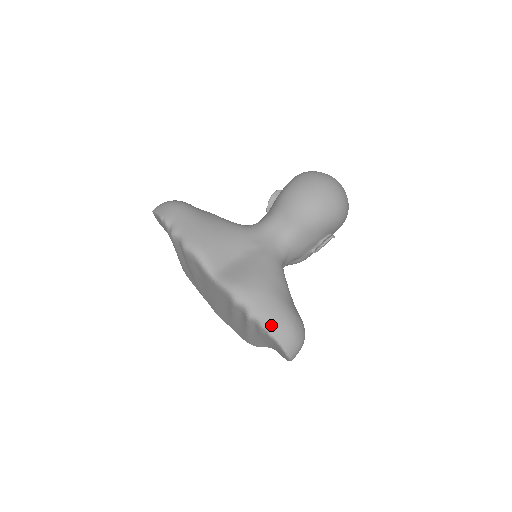
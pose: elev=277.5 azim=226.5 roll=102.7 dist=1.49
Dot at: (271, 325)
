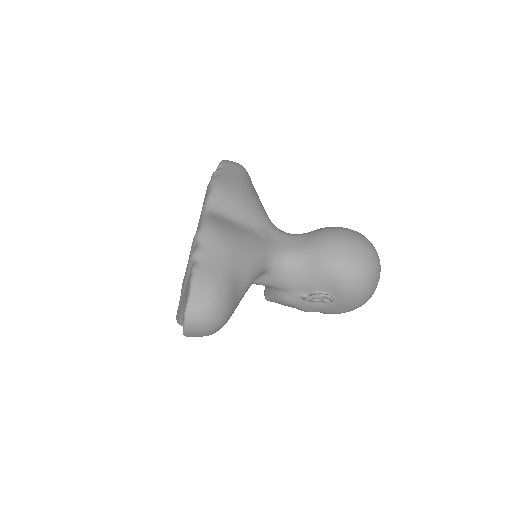
Dot at: (201, 273)
